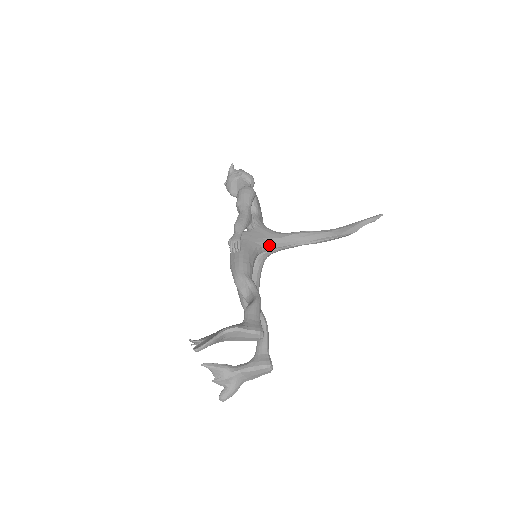
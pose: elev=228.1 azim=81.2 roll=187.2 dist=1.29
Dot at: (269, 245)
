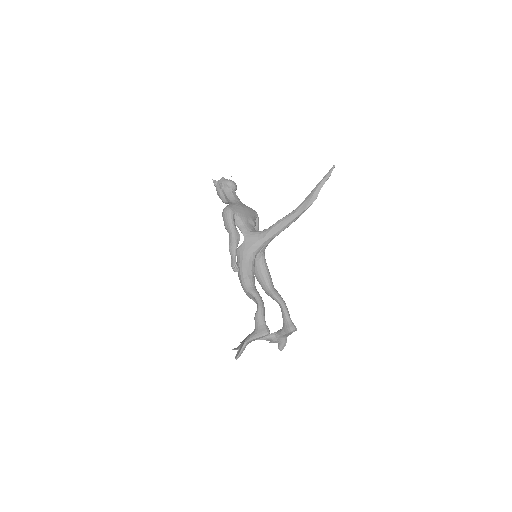
Dot at: (259, 247)
